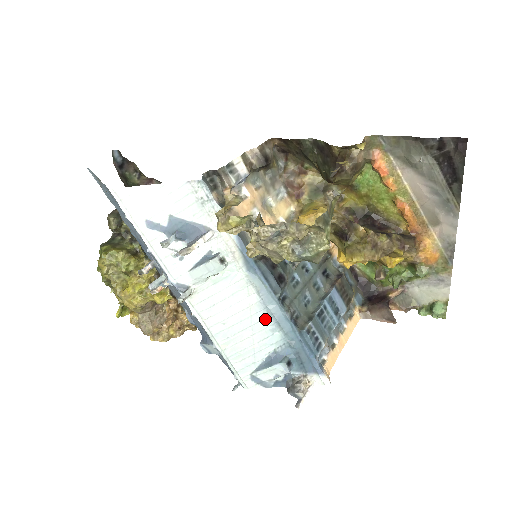
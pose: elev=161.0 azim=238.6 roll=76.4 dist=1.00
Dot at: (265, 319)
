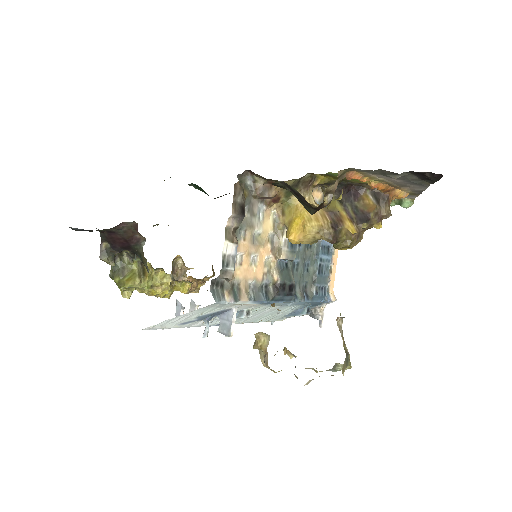
Dot at: (286, 307)
